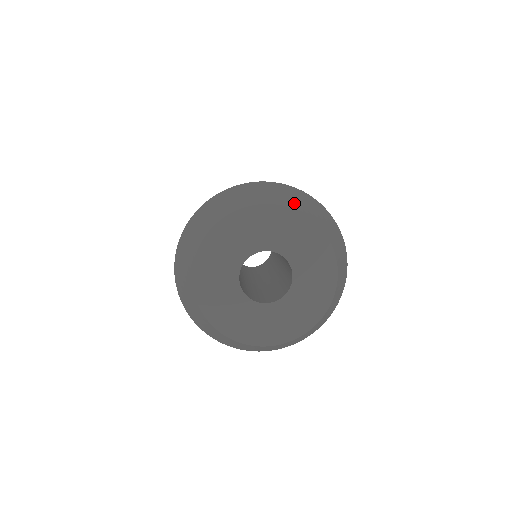
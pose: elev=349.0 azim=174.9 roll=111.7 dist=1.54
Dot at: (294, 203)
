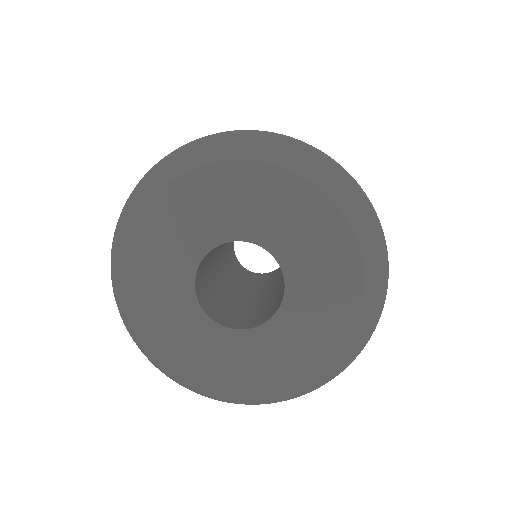
Dot at: (343, 199)
